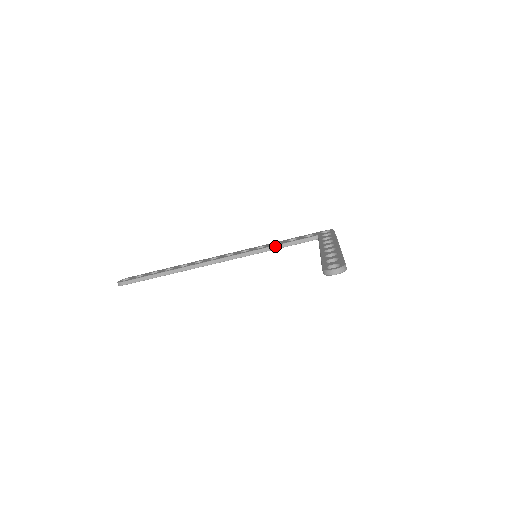
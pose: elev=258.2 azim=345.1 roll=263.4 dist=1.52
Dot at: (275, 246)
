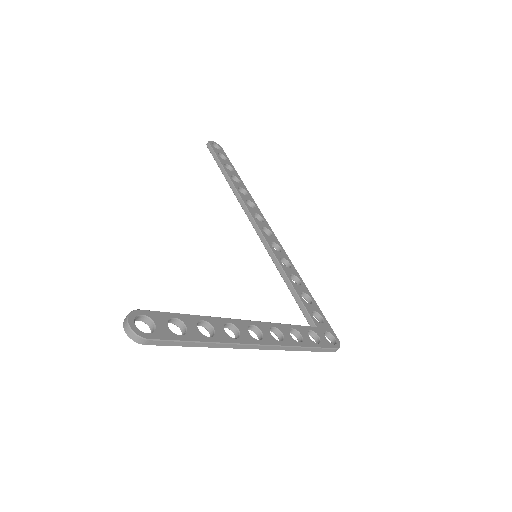
Dot at: (287, 277)
